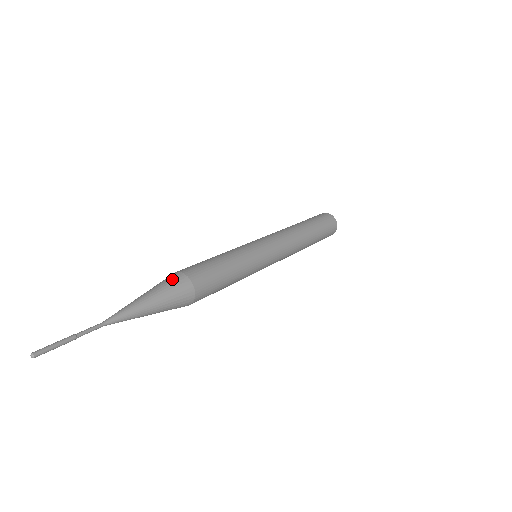
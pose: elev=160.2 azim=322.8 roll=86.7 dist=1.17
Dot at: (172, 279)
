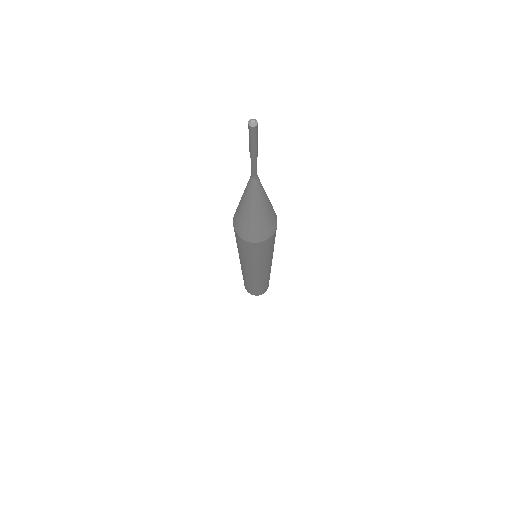
Dot at: occluded
